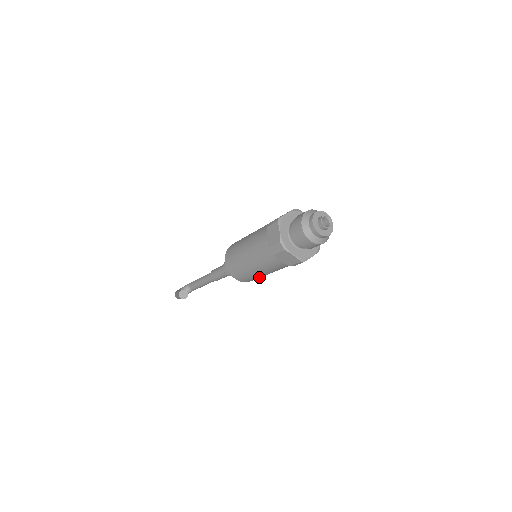
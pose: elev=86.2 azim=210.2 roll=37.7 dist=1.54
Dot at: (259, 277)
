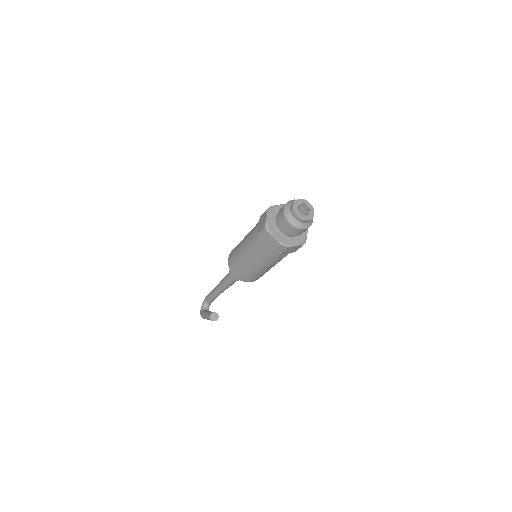
Dot at: occluded
